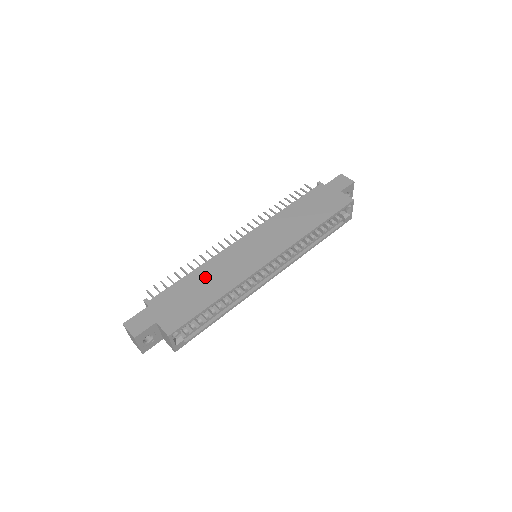
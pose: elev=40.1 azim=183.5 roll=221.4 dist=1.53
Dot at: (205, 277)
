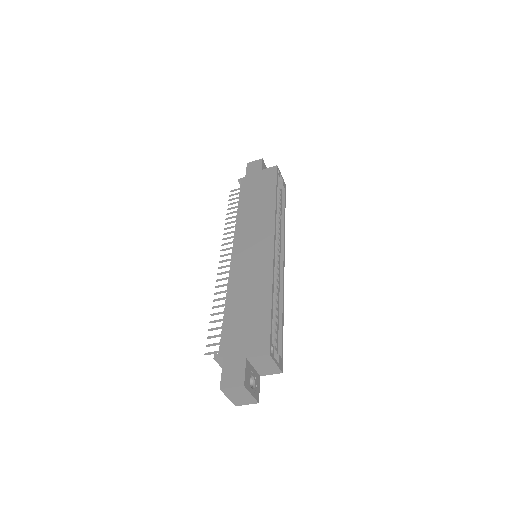
Dot at: (241, 296)
